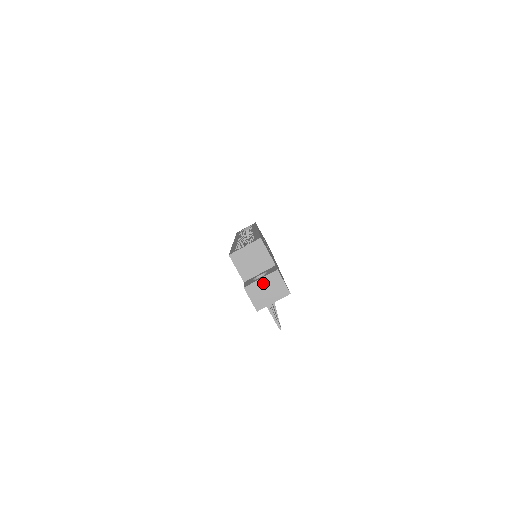
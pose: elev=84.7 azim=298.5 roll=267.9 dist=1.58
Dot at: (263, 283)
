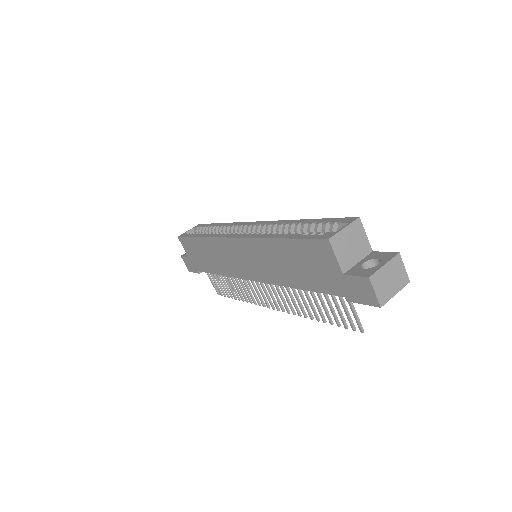
Dot at: (387, 270)
